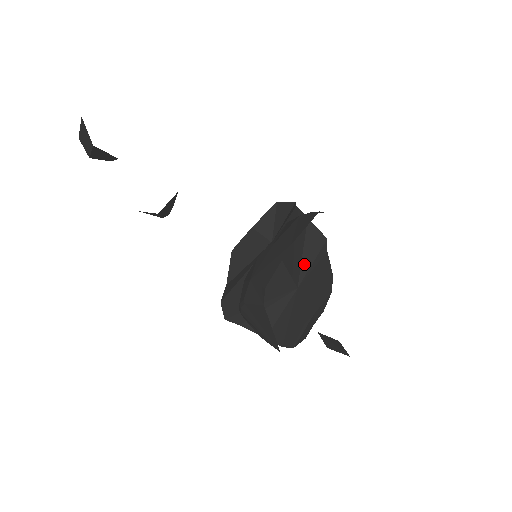
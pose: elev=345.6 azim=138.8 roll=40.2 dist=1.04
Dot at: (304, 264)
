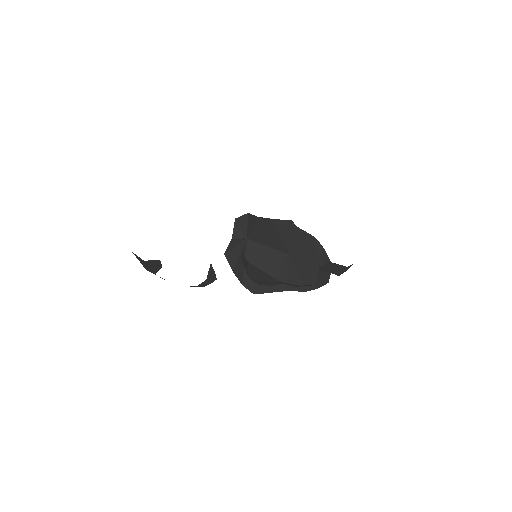
Dot at: (285, 241)
